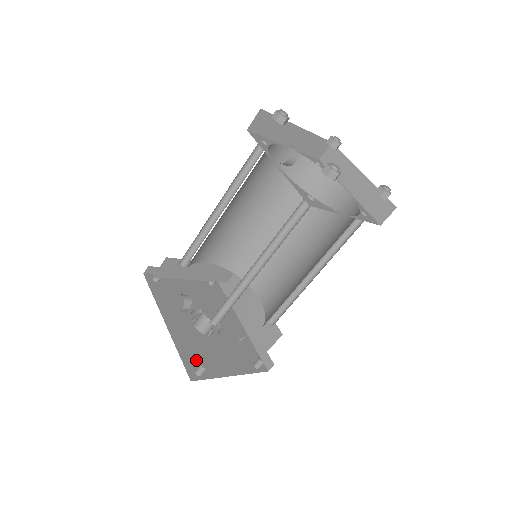
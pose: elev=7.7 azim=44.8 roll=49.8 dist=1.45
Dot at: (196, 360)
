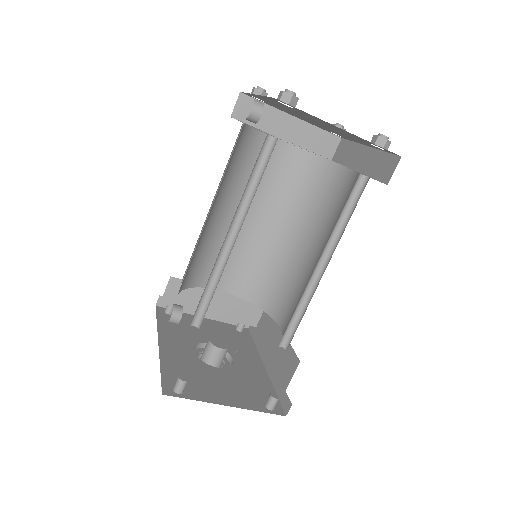
Dot at: occluded
